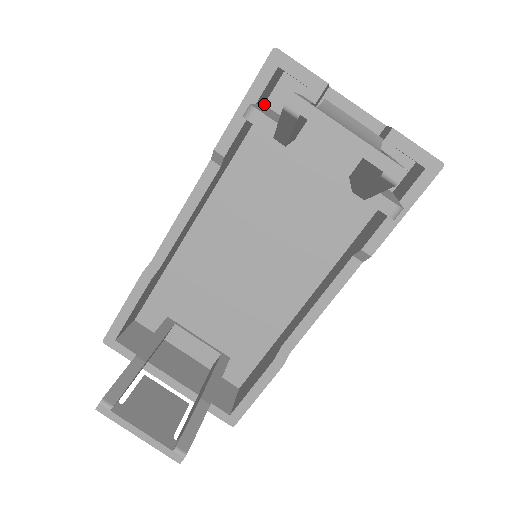
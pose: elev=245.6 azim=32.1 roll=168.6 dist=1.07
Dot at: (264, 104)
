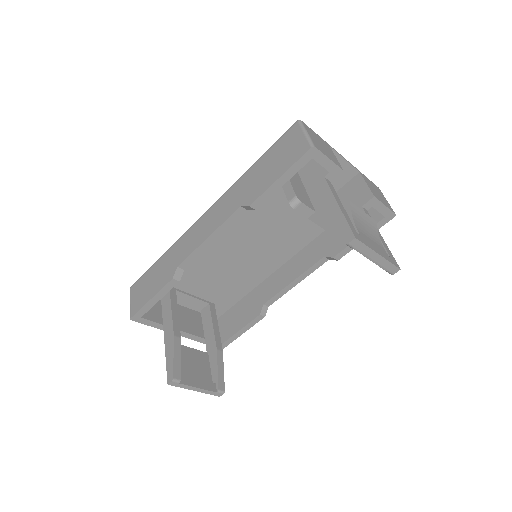
Dot at: occluded
